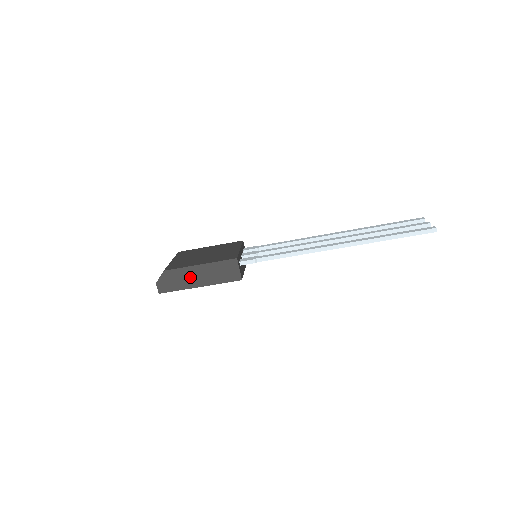
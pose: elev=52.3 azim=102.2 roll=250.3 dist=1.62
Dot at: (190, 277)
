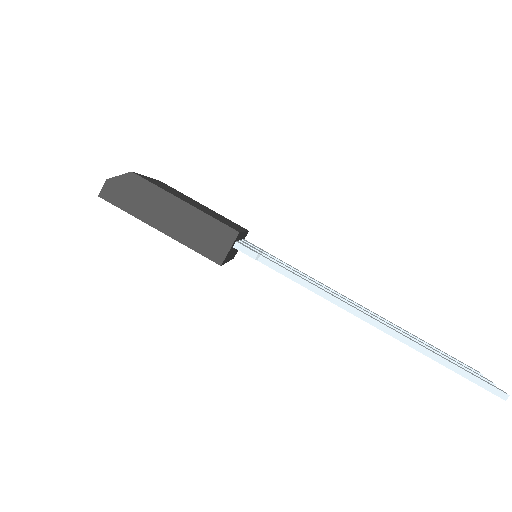
Dot at: (158, 207)
